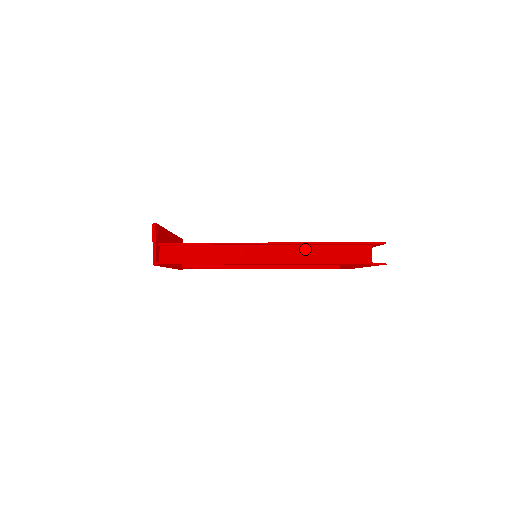
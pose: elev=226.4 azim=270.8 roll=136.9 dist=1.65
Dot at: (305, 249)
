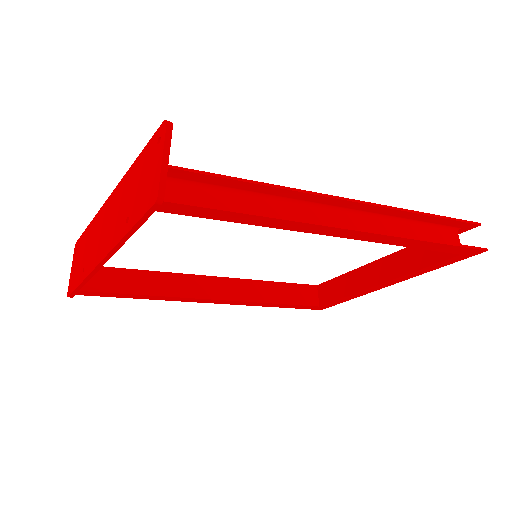
Dot at: (387, 222)
